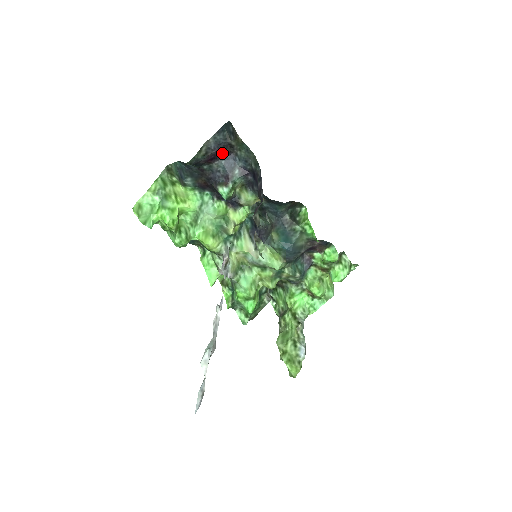
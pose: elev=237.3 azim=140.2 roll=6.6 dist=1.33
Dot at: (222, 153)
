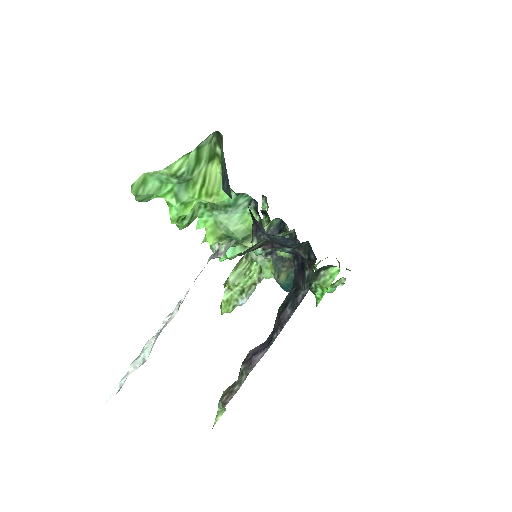
Dot at: occluded
